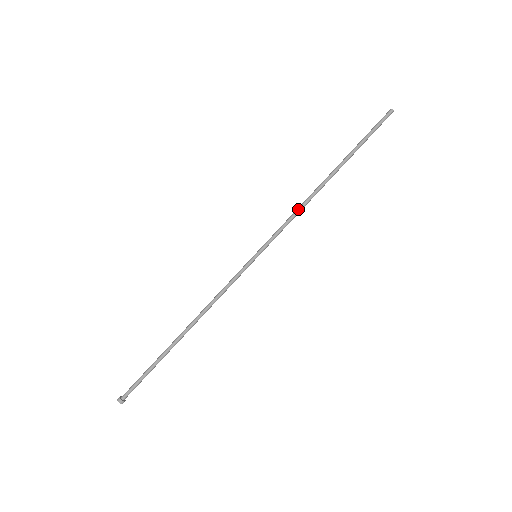
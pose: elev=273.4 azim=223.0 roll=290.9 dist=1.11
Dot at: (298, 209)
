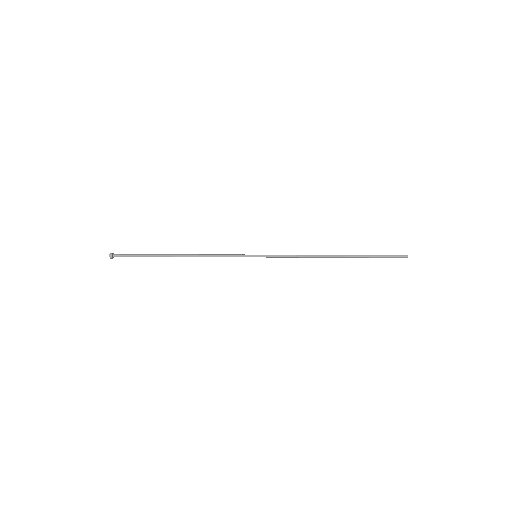
Dot at: (303, 257)
